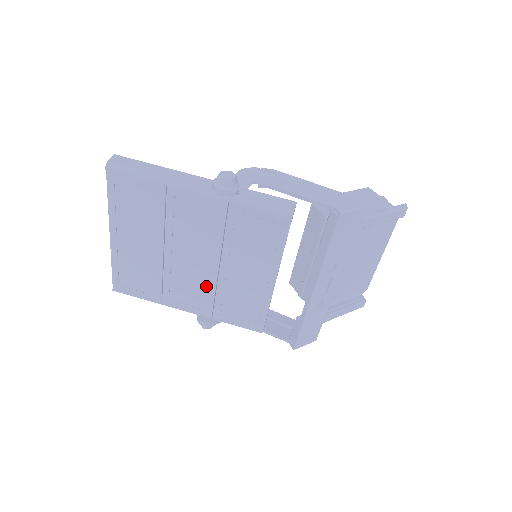
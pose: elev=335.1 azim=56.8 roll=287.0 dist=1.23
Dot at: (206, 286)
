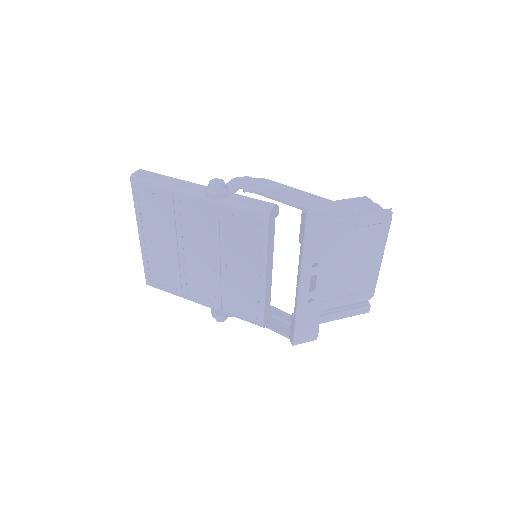
Dot at: (213, 281)
